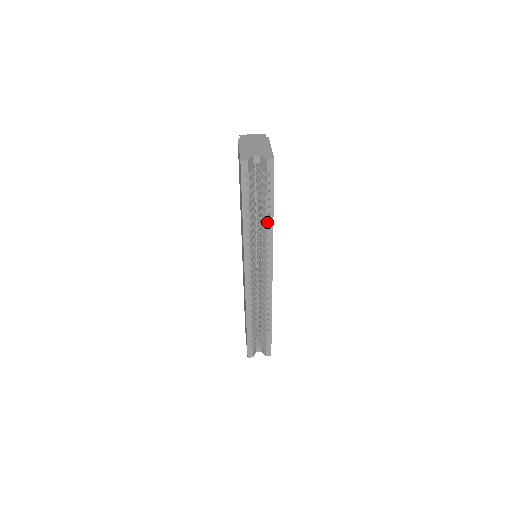
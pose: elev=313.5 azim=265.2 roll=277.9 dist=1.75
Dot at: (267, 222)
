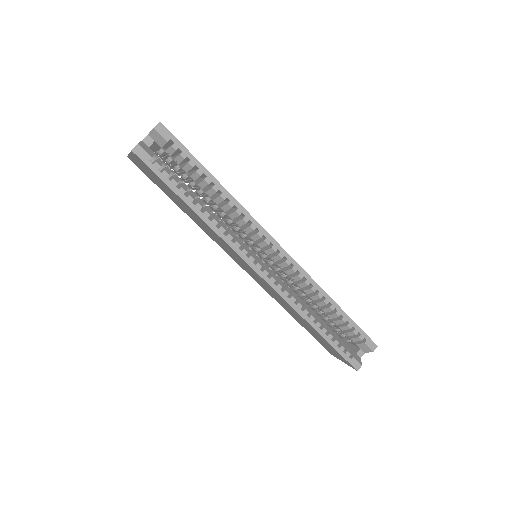
Dot at: (220, 194)
